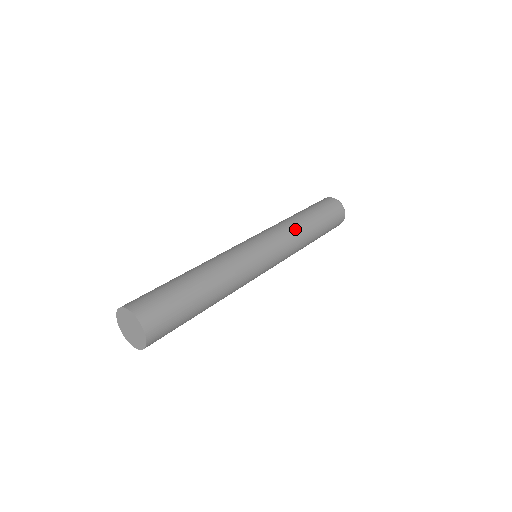
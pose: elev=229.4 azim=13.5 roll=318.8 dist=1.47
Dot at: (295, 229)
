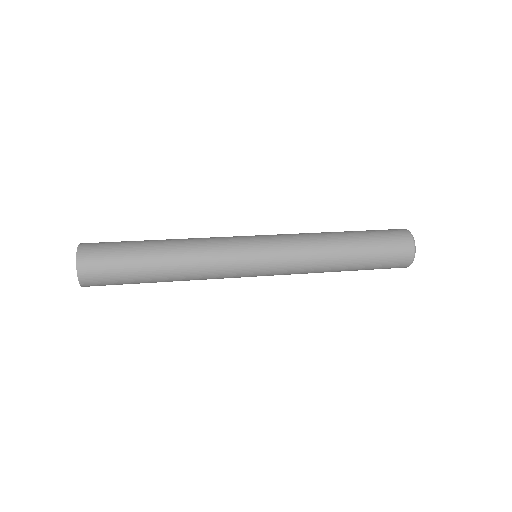
Dot at: (315, 247)
